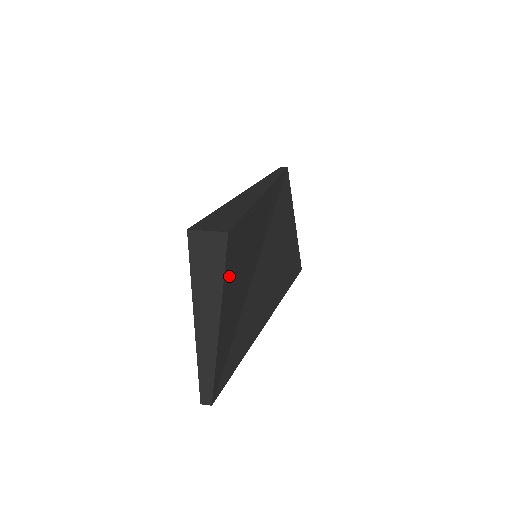
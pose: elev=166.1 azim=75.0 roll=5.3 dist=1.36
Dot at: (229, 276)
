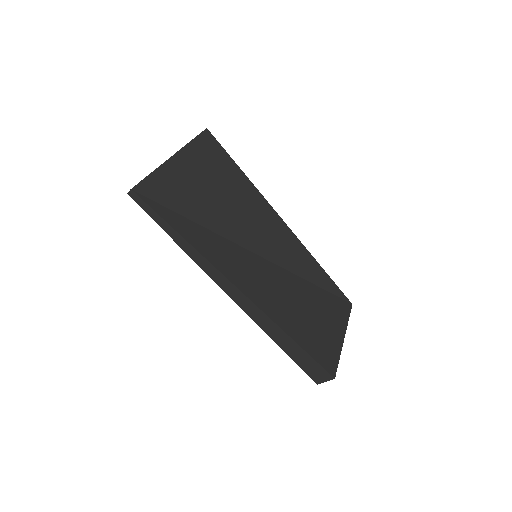
Dot at: (198, 154)
